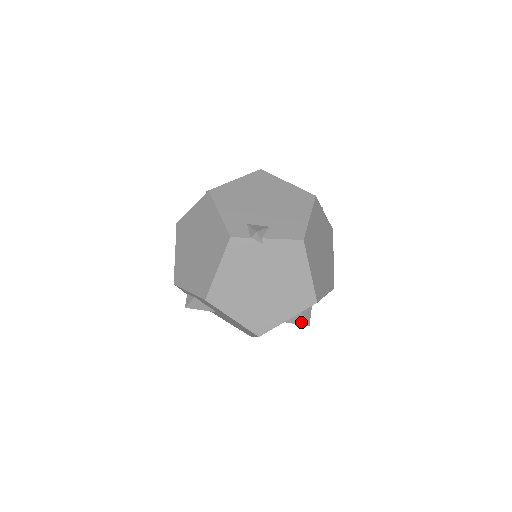
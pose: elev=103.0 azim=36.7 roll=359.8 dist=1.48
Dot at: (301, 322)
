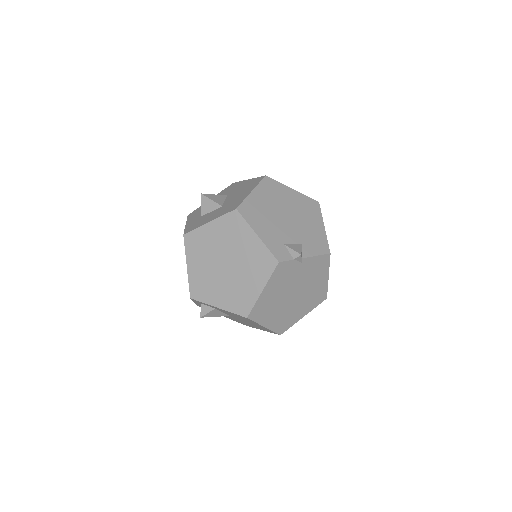
Dot at: occluded
